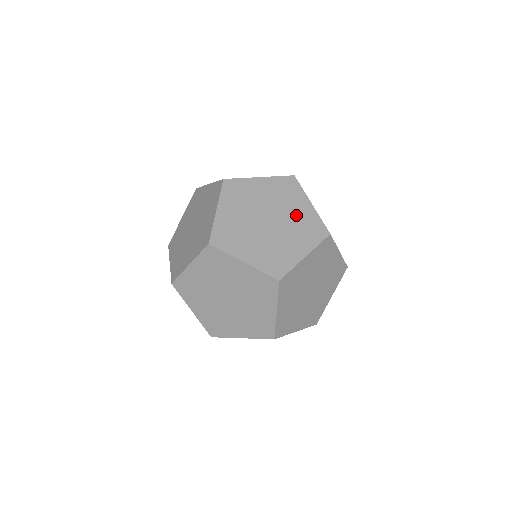
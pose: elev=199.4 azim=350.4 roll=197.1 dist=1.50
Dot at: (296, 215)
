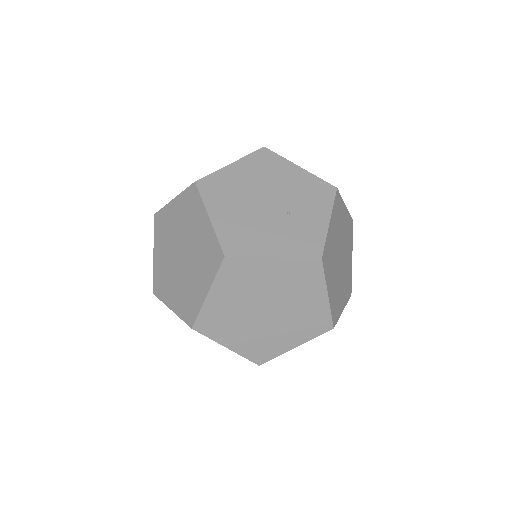
Dot at: (198, 239)
